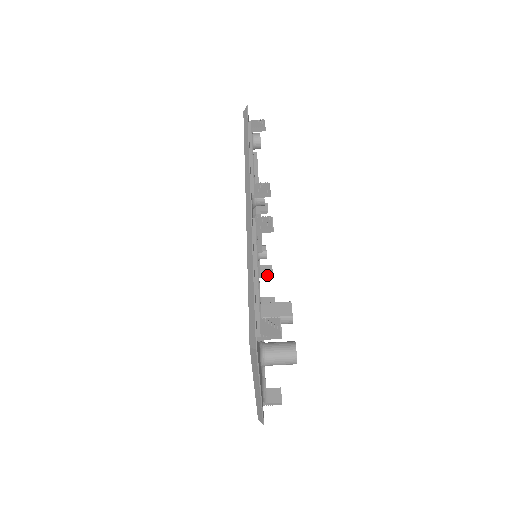
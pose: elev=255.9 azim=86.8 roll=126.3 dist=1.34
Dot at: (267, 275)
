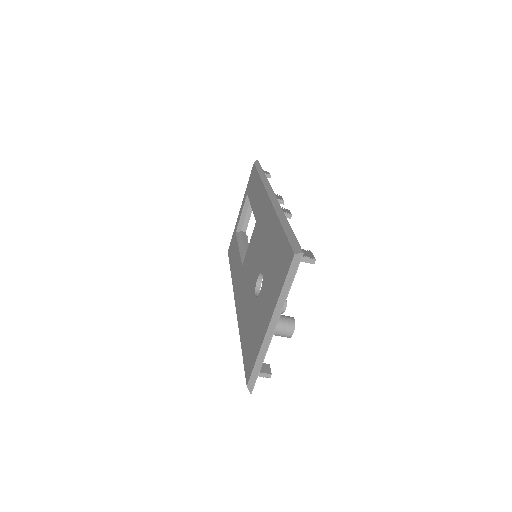
Dot at: occluded
